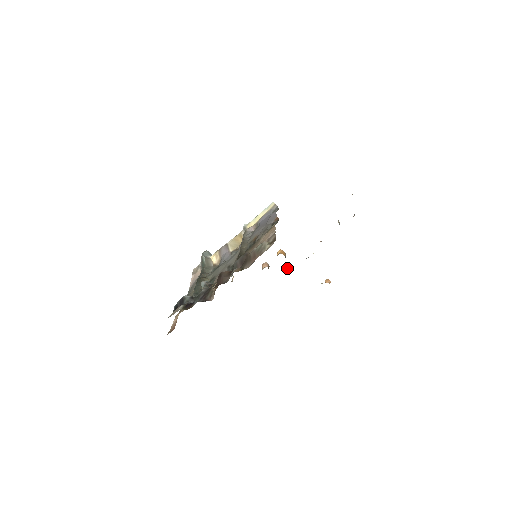
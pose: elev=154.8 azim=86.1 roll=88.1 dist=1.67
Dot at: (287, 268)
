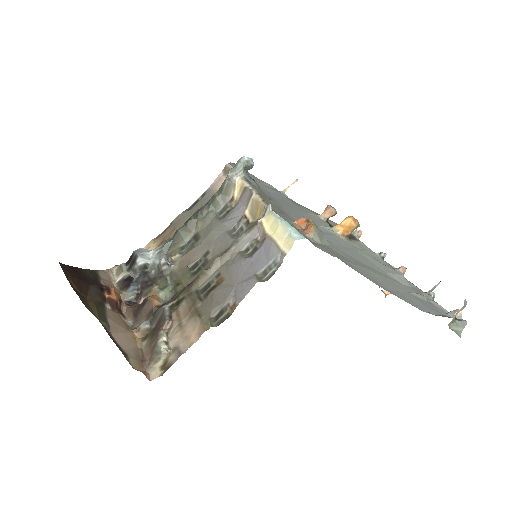
Dot at: (355, 235)
